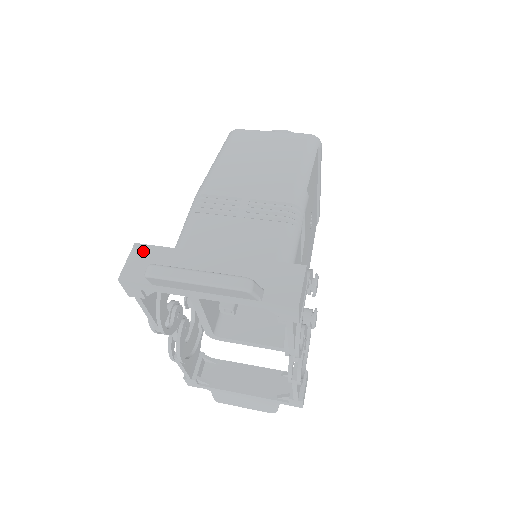
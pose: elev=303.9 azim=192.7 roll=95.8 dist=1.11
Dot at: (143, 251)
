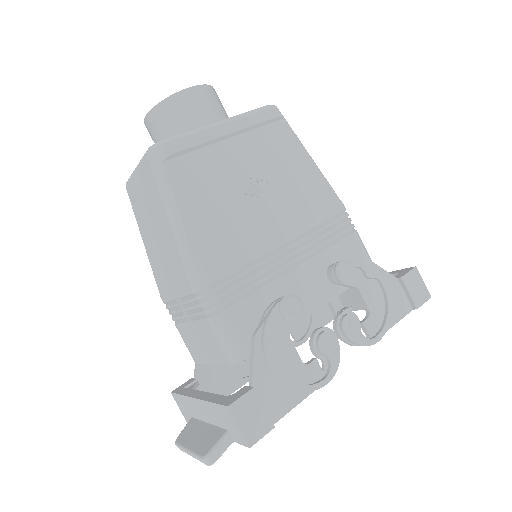
Dot at: (177, 399)
